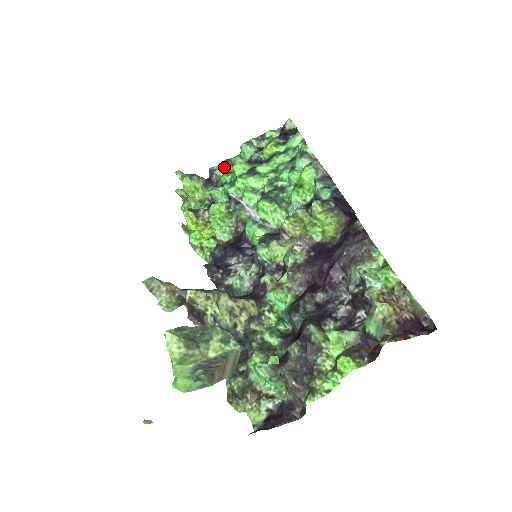
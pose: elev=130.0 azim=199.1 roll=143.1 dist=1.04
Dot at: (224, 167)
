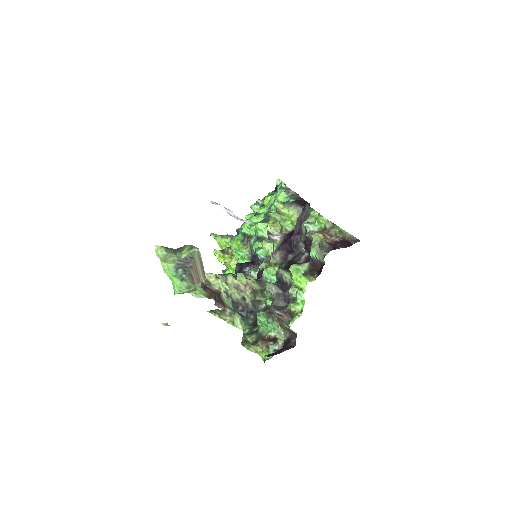
Dot at: (244, 225)
